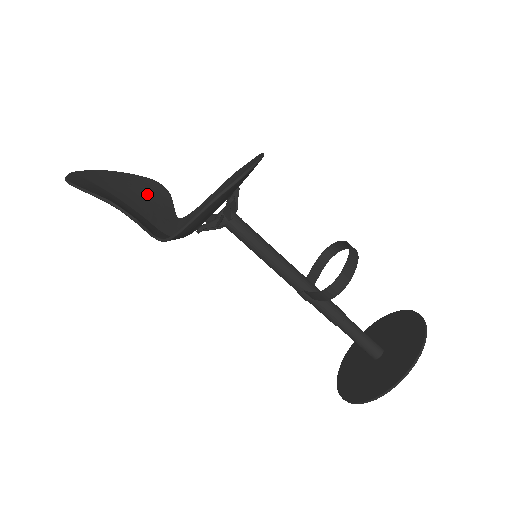
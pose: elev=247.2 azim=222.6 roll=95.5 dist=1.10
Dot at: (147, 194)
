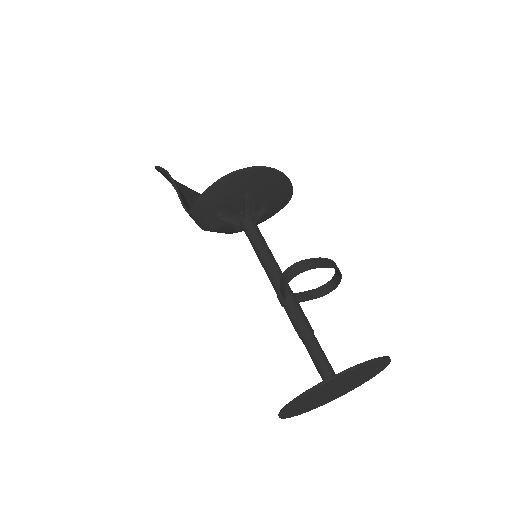
Dot at: occluded
